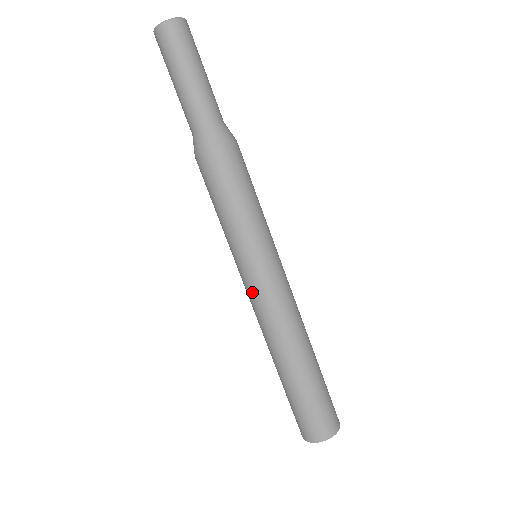
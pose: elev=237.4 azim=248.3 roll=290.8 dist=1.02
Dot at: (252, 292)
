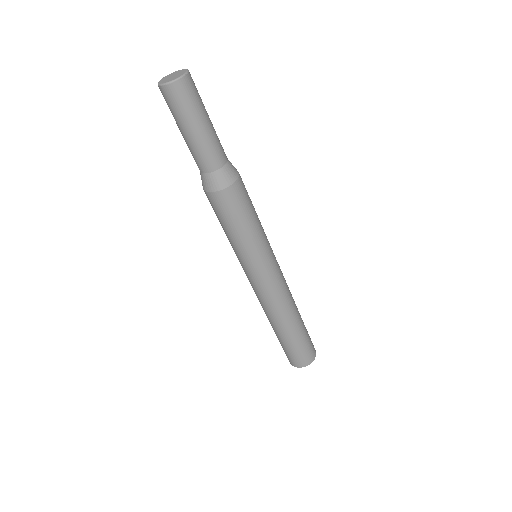
Dot at: (253, 285)
